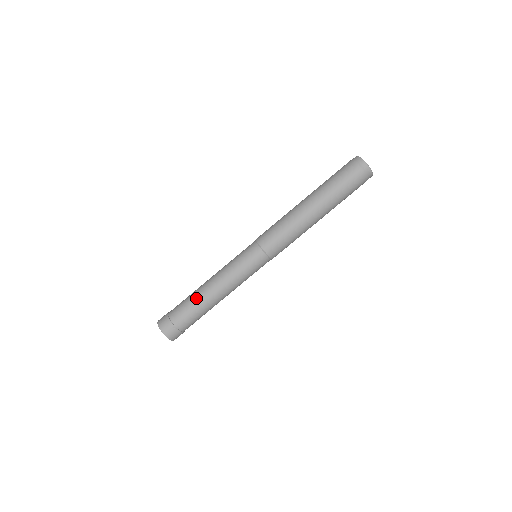
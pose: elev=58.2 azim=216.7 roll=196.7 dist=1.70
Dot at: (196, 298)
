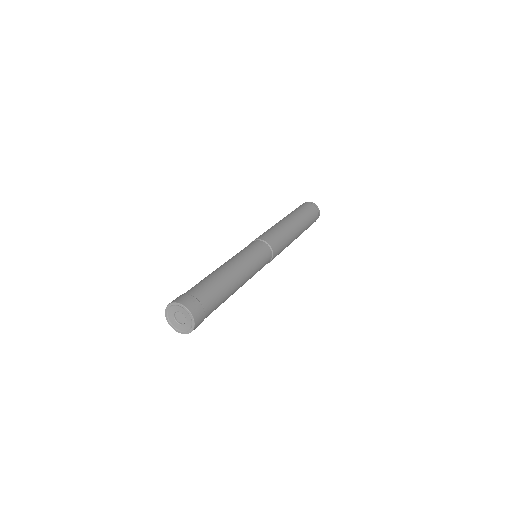
Dot at: (212, 275)
